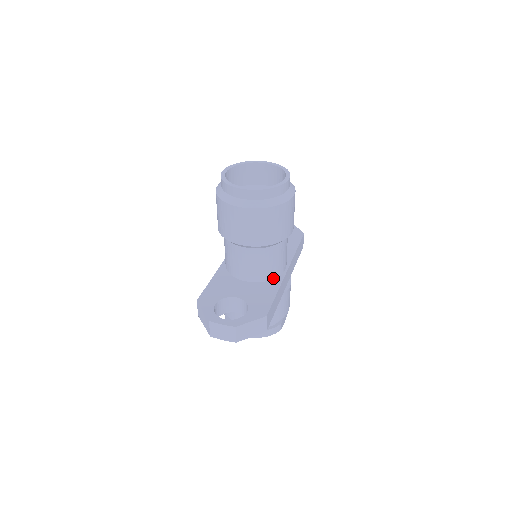
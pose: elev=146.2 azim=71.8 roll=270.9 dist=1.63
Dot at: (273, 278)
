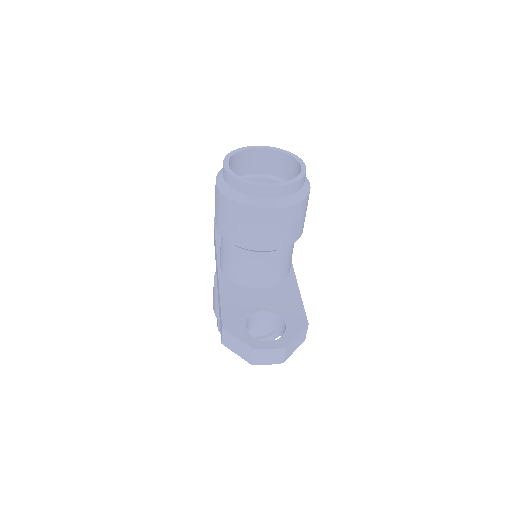
Dot at: (285, 277)
